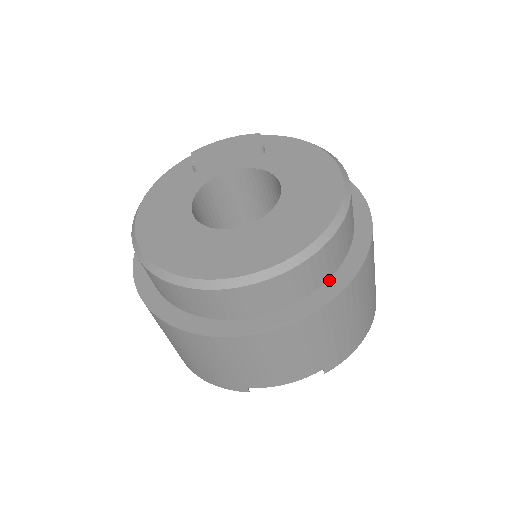
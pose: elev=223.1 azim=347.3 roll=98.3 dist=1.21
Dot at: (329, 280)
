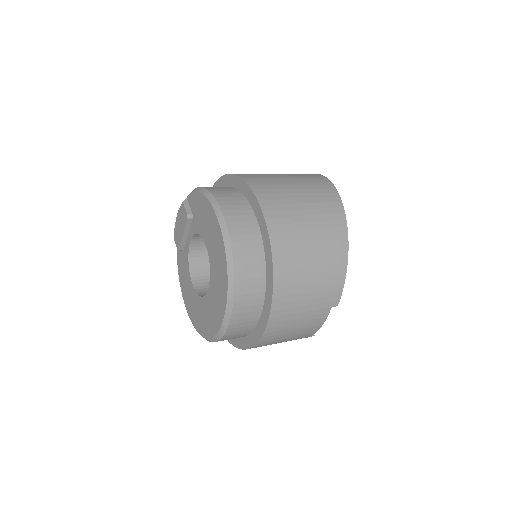
Dot at: (266, 286)
